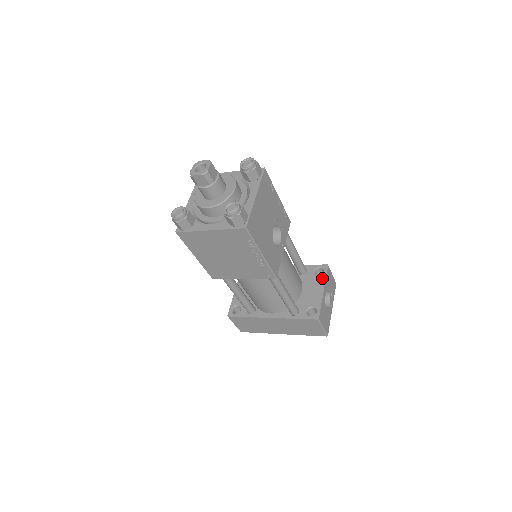
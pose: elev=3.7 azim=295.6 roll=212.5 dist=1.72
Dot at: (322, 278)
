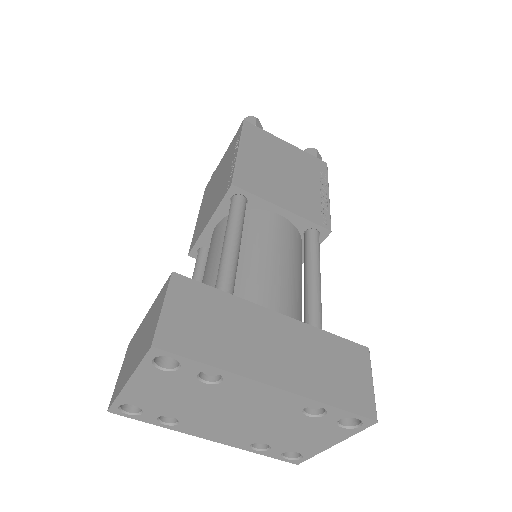
Dot at: occluded
